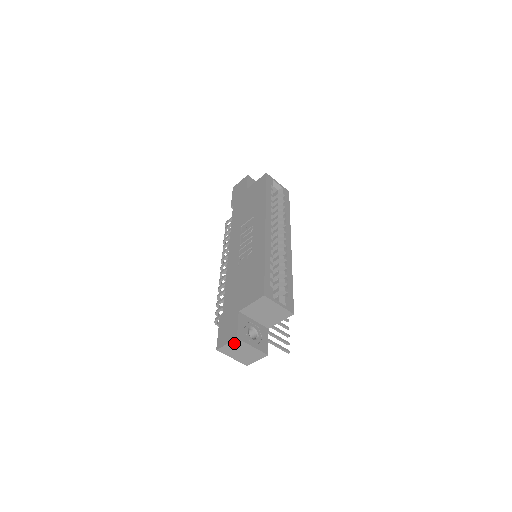
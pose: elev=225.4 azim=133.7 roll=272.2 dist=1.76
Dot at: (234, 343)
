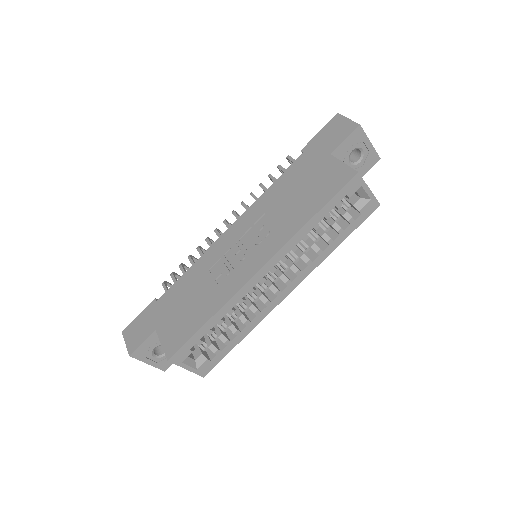
Dot at: occluded
